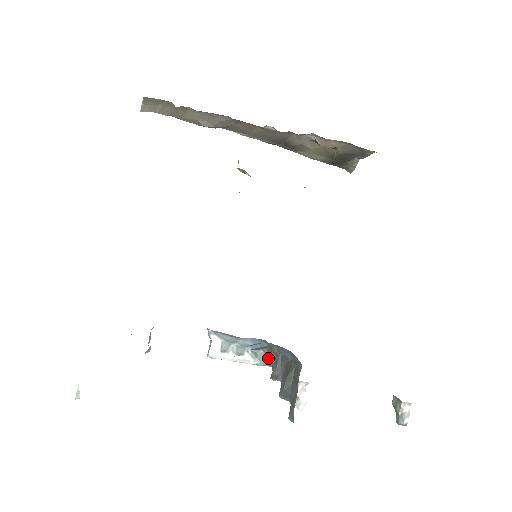
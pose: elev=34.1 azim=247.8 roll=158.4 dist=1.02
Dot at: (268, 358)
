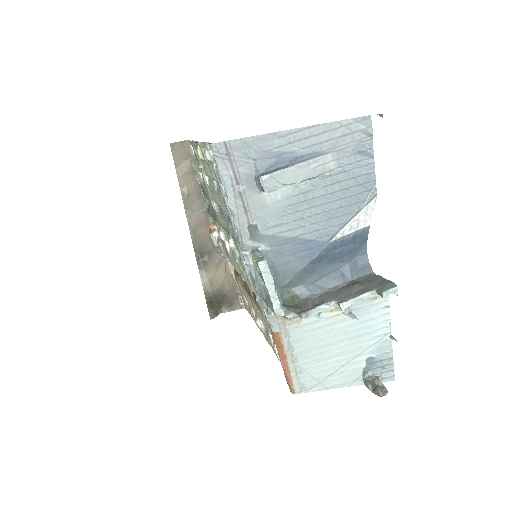
Dot at: (288, 306)
